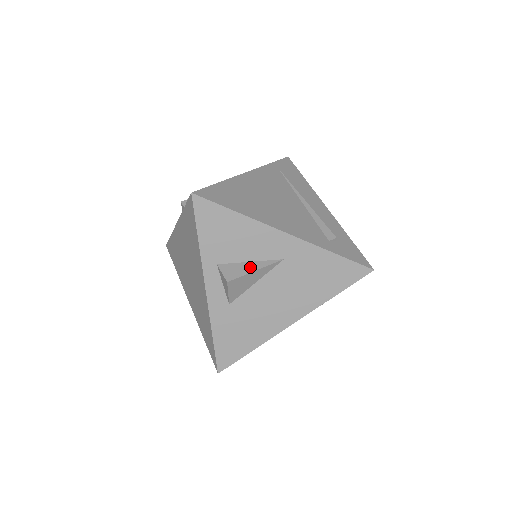
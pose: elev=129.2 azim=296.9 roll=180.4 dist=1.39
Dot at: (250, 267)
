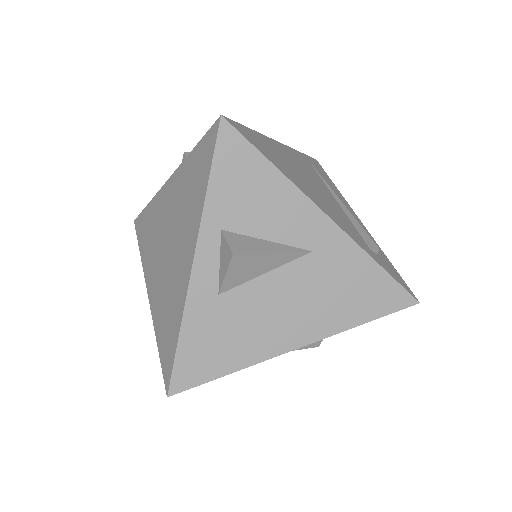
Dot at: (267, 246)
